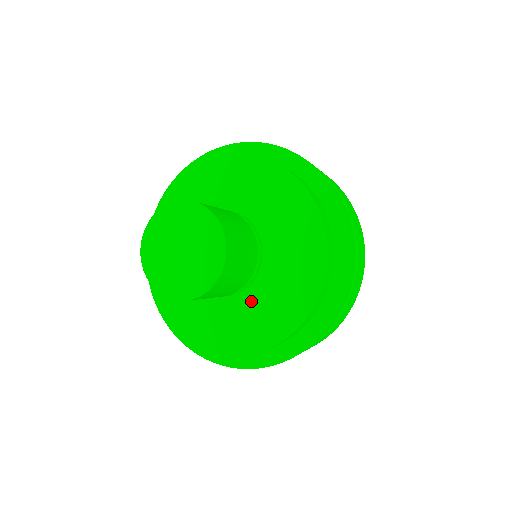
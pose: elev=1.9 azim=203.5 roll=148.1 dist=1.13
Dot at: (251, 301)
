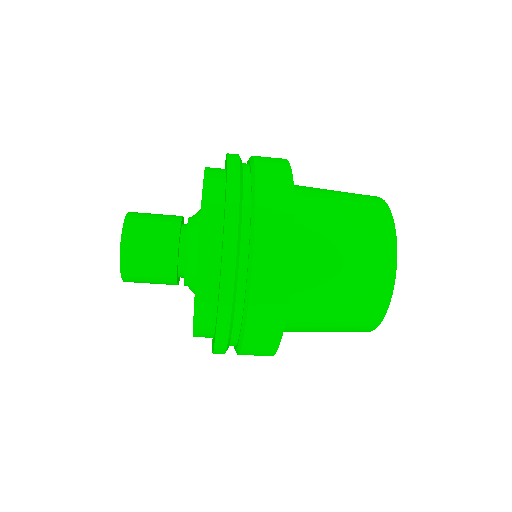
Dot at: occluded
